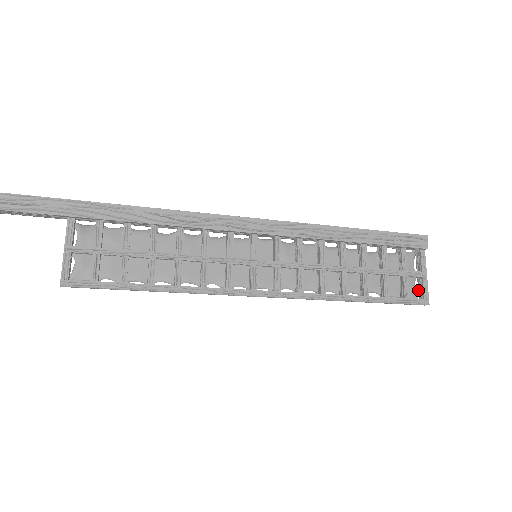
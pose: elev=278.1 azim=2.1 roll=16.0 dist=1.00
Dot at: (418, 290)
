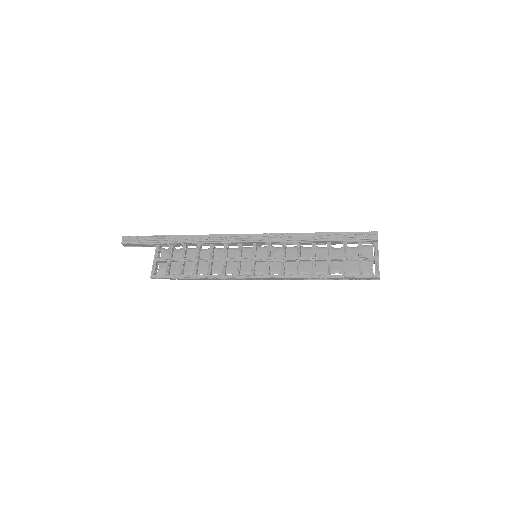
Dot at: occluded
